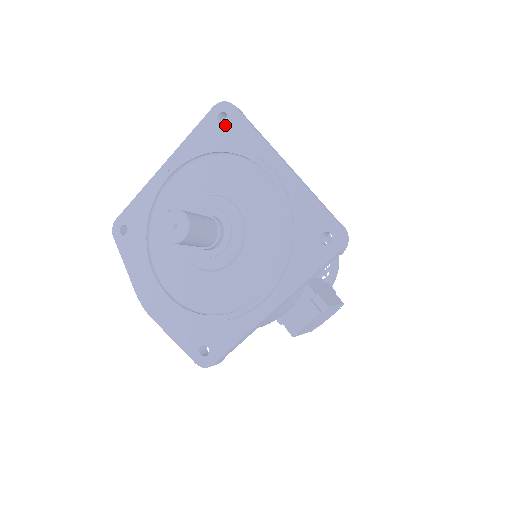
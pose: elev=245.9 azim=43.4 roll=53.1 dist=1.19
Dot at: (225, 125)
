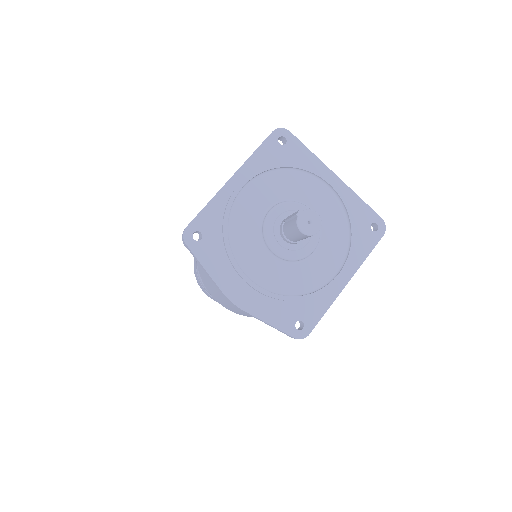
Dot at: (286, 147)
